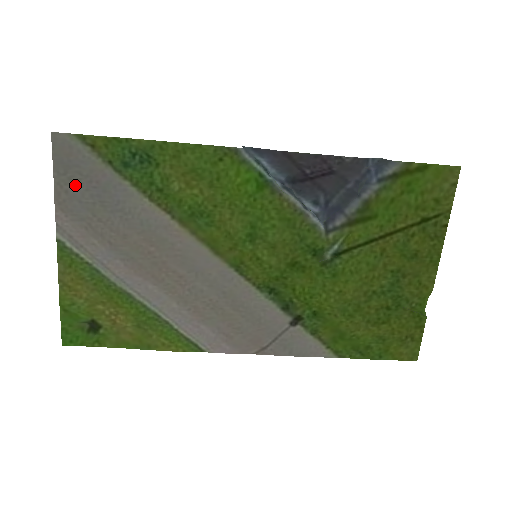
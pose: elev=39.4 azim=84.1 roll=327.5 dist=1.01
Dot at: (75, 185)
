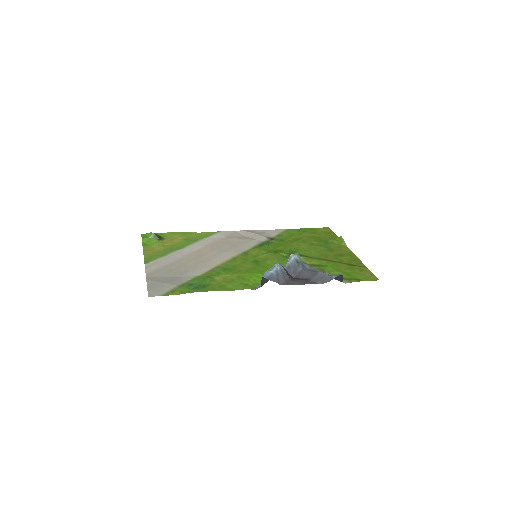
Dot at: (159, 280)
